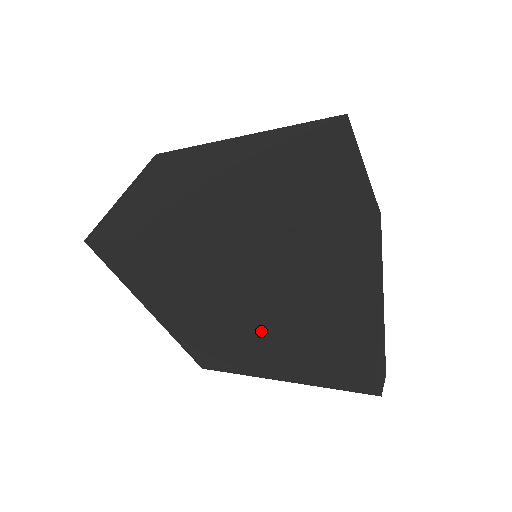
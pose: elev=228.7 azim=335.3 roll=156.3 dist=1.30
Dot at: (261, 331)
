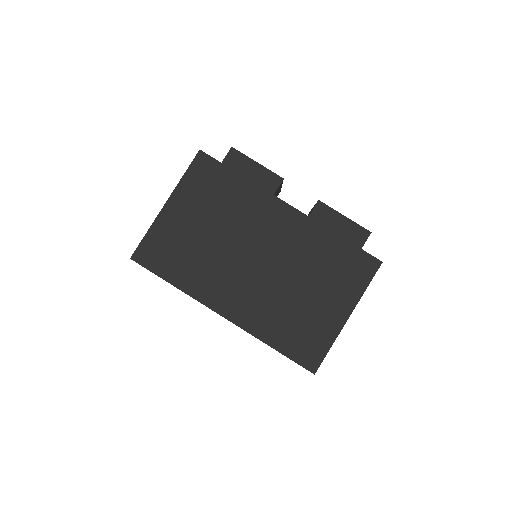
Dot at: occluded
